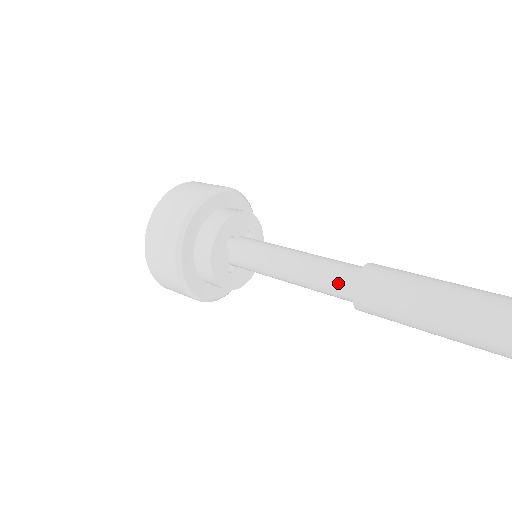
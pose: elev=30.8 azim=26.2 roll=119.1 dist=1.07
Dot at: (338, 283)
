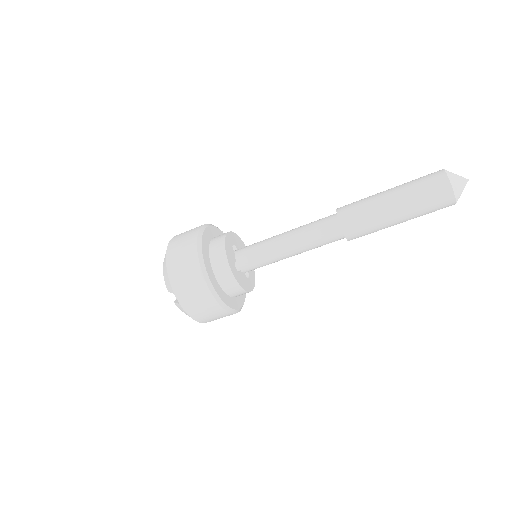
Dot at: (325, 221)
